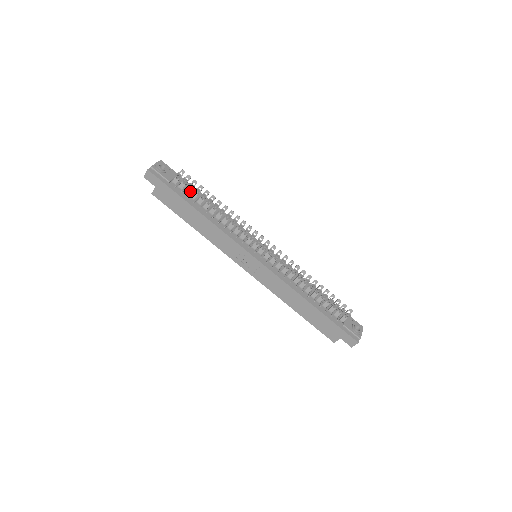
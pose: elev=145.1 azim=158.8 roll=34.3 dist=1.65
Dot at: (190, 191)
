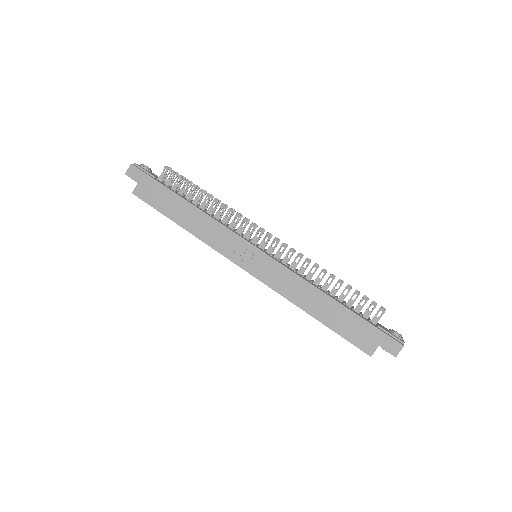
Dot at: occluded
